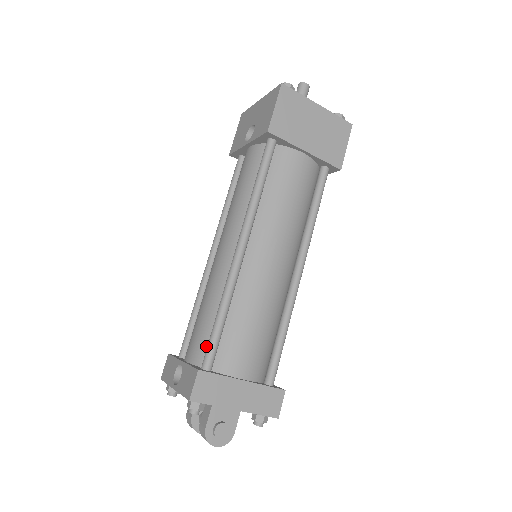
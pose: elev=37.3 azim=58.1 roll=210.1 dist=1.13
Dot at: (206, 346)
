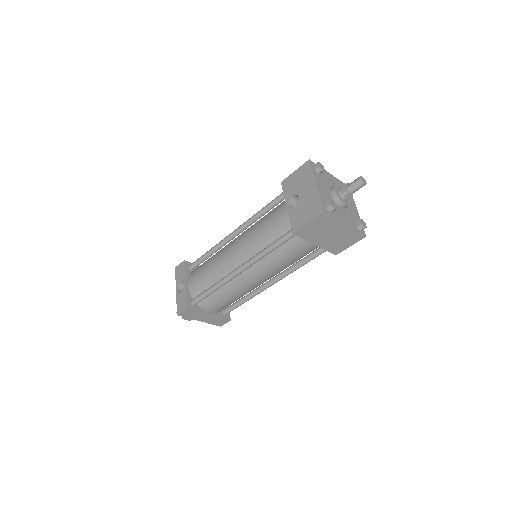
Dot at: (199, 291)
